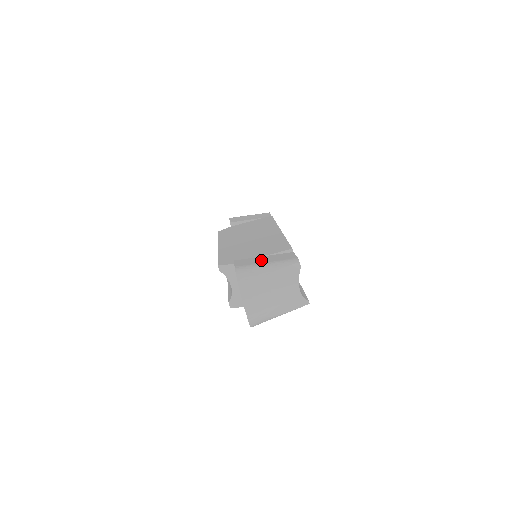
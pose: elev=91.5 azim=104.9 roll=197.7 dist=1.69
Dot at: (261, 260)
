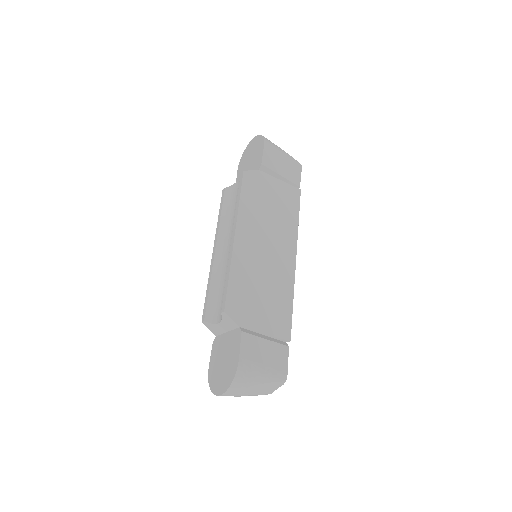
Dot at: (262, 354)
